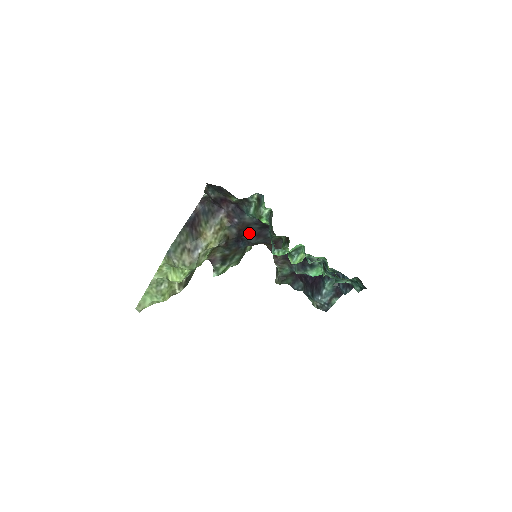
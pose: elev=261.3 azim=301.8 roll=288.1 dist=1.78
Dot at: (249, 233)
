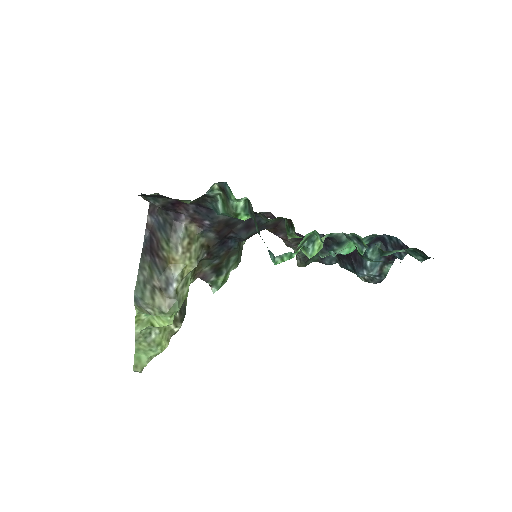
Dot at: (234, 229)
